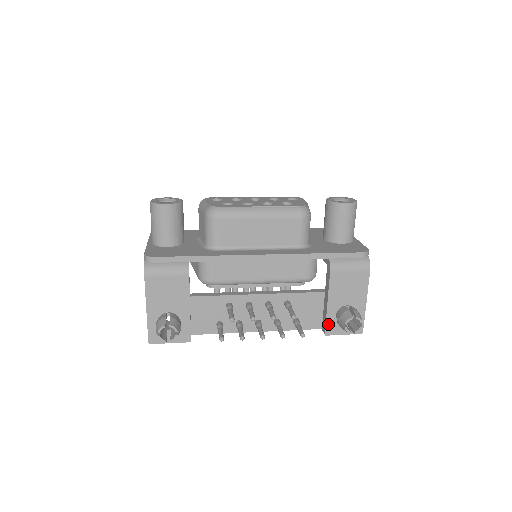
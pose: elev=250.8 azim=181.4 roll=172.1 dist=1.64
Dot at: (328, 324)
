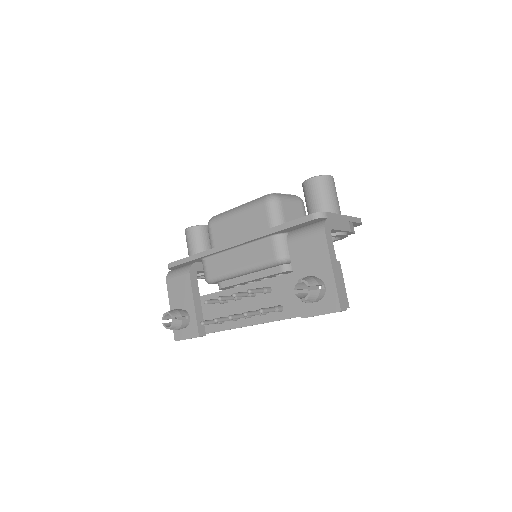
Dot at: (301, 304)
